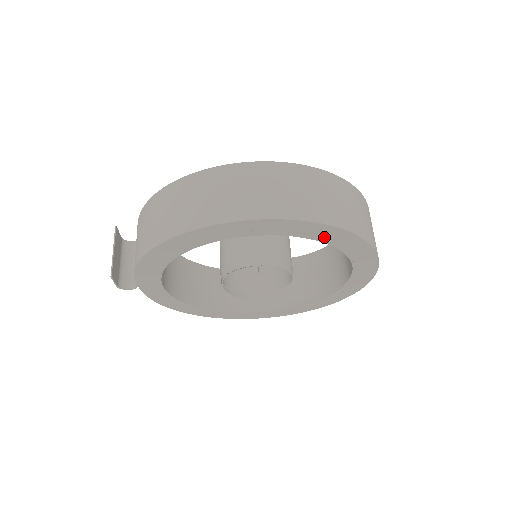
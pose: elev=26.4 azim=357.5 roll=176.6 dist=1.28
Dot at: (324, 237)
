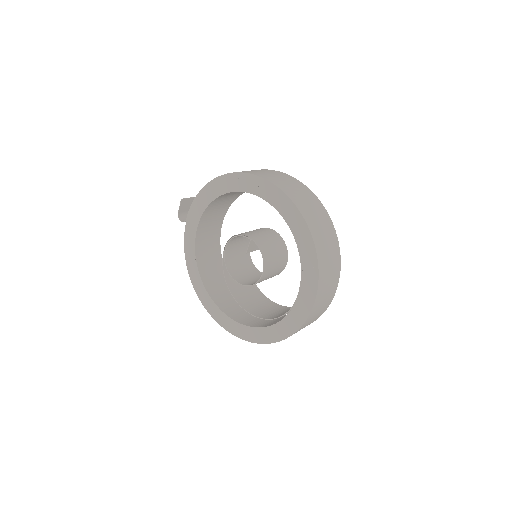
Dot at: (293, 224)
